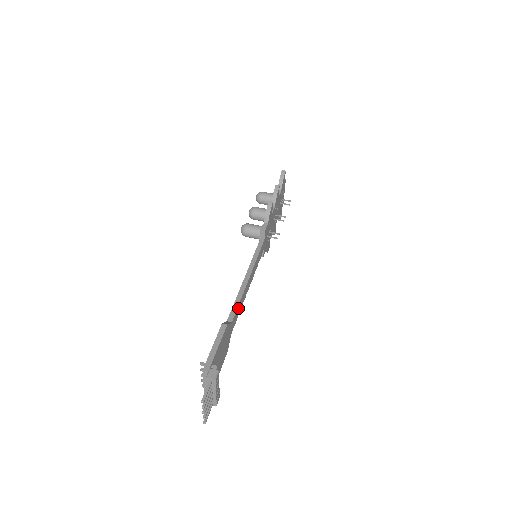
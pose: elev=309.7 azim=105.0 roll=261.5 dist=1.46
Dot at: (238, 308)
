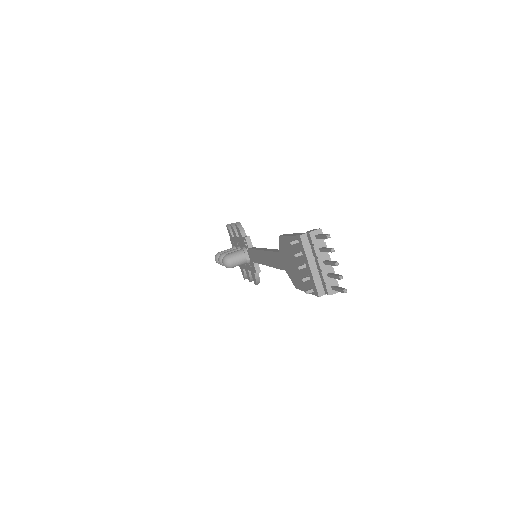
Dot at: occluded
